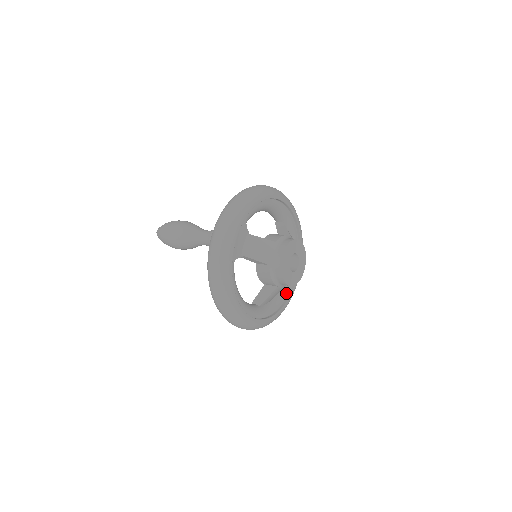
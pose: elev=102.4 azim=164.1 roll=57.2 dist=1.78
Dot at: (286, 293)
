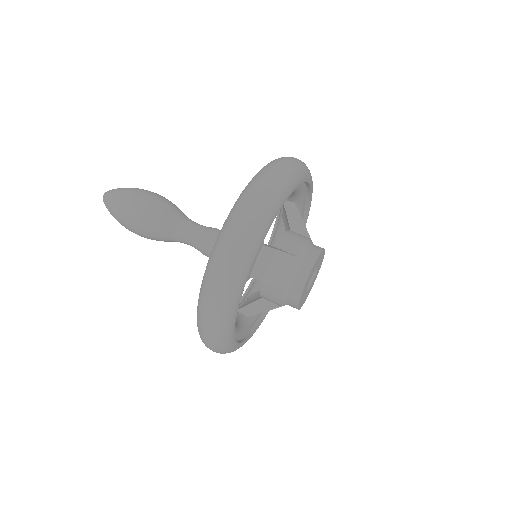
Dot at: occluded
